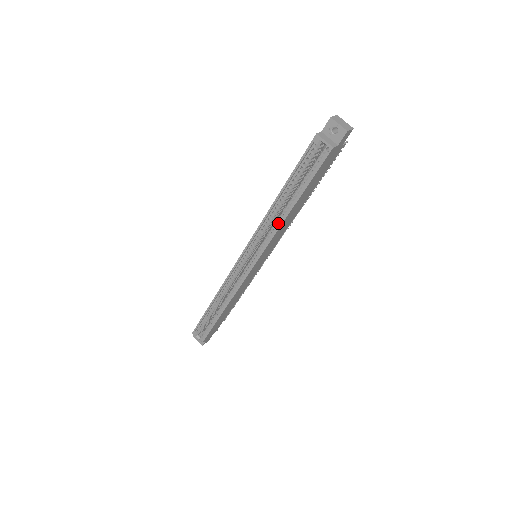
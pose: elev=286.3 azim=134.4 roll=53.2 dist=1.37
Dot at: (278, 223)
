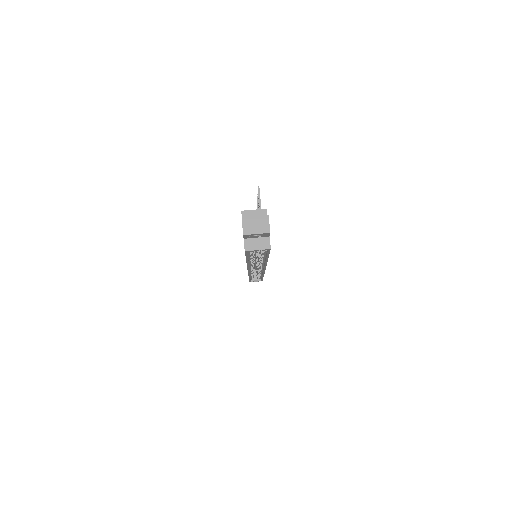
Dot at: (261, 261)
